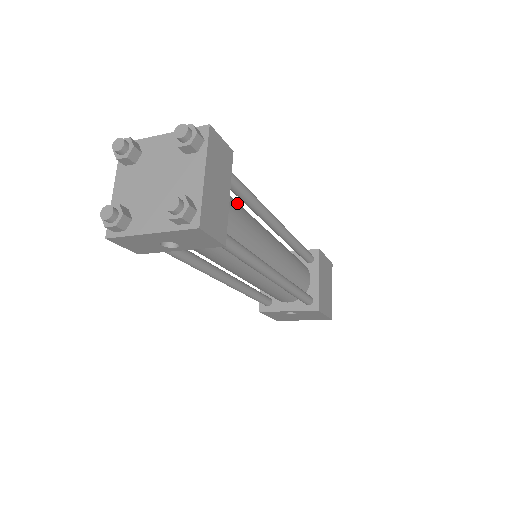
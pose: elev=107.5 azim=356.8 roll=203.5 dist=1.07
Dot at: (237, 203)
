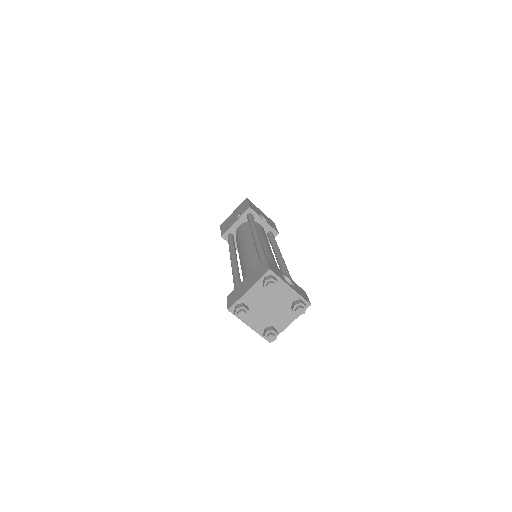
Dot at: occluded
